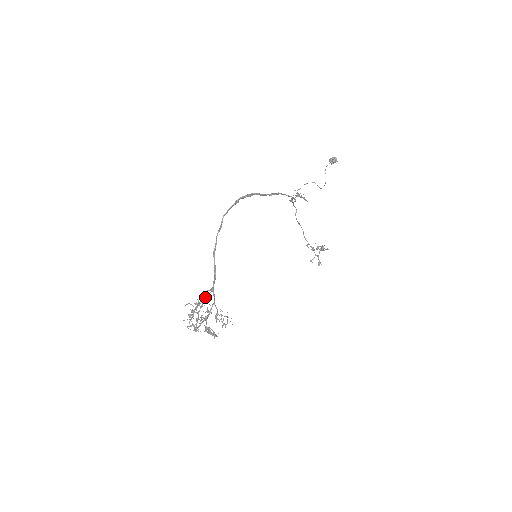
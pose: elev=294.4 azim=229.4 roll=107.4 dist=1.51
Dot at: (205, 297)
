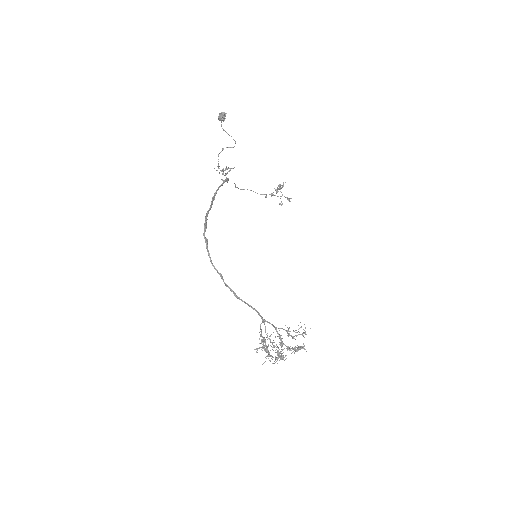
Dot at: (265, 332)
